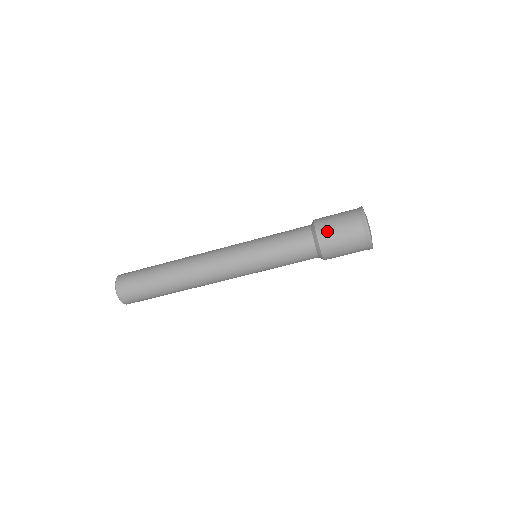
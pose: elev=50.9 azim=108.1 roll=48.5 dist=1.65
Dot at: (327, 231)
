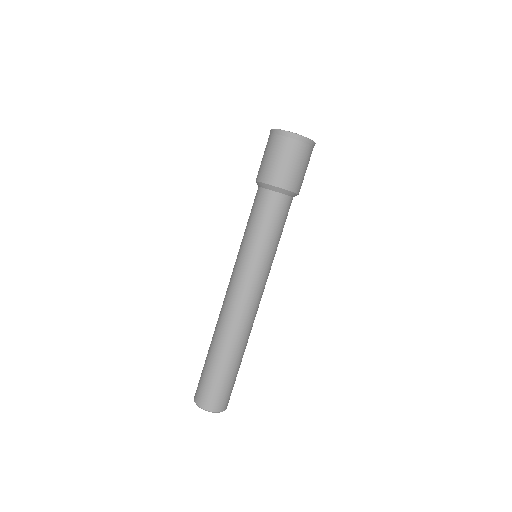
Dot at: (269, 172)
